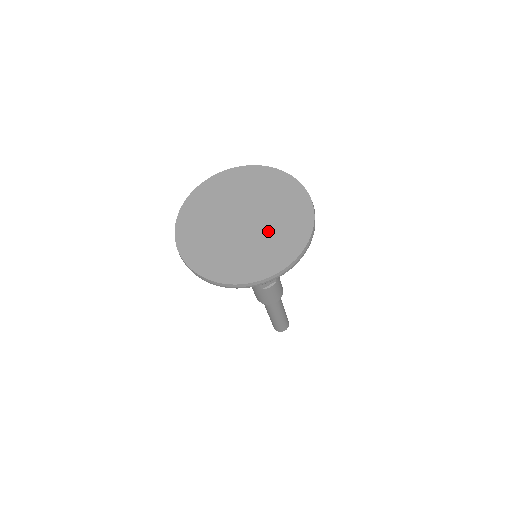
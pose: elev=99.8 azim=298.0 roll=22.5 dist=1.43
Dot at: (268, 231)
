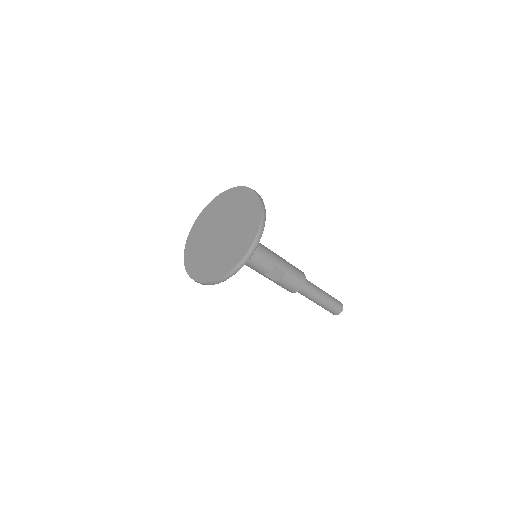
Dot at: (232, 238)
